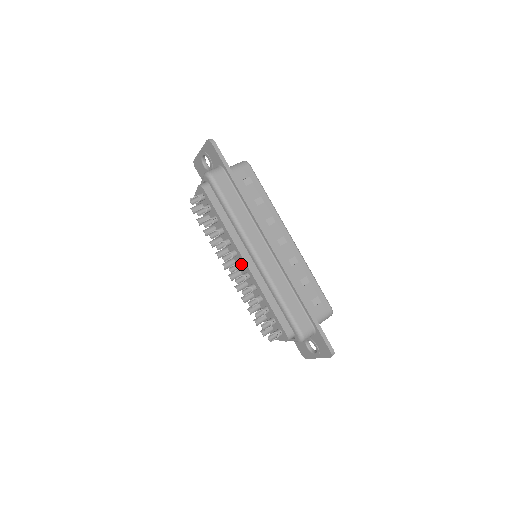
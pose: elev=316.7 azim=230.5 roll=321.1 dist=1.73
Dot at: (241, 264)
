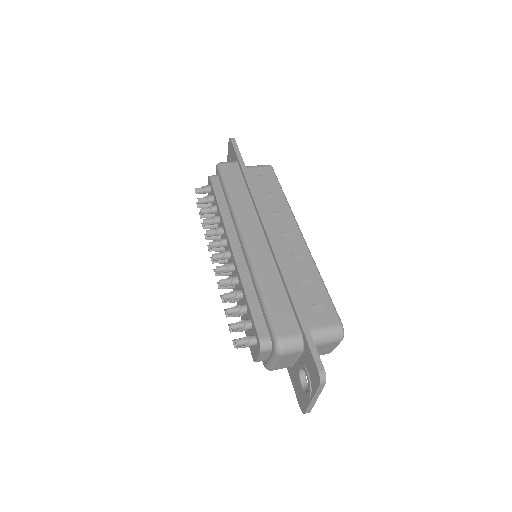
Dot at: (228, 252)
